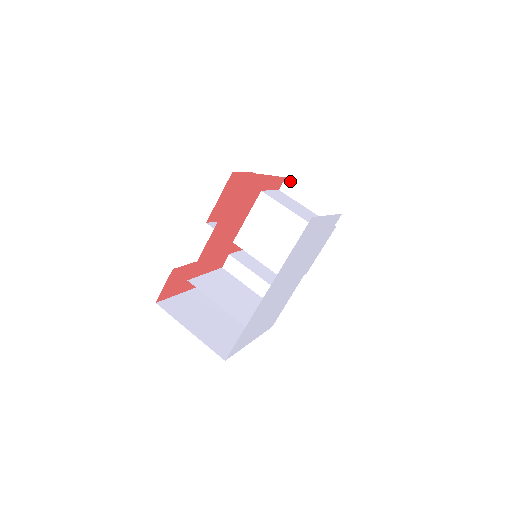
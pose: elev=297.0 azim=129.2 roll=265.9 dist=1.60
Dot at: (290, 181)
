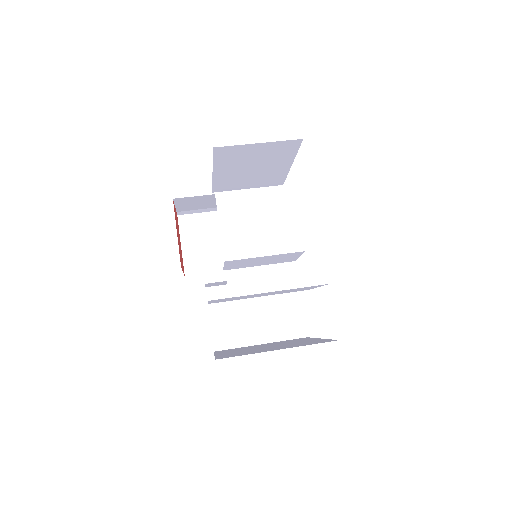
Dot at: (219, 193)
